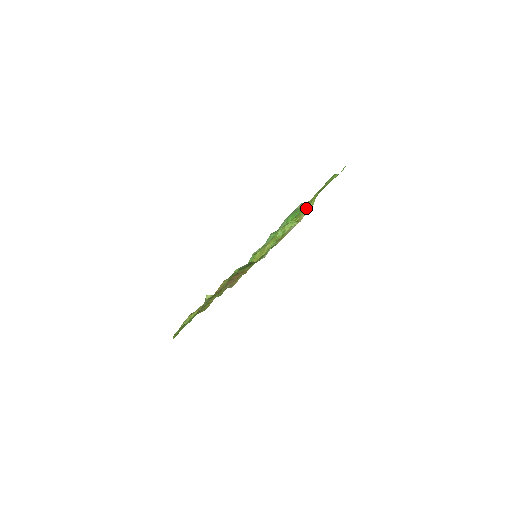
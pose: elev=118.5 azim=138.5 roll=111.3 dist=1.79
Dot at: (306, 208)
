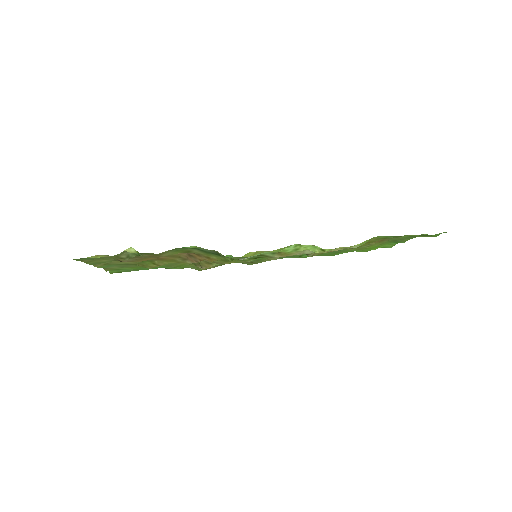
Dot at: occluded
